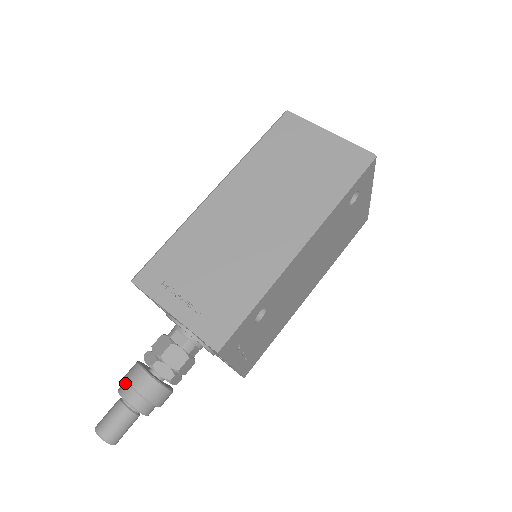
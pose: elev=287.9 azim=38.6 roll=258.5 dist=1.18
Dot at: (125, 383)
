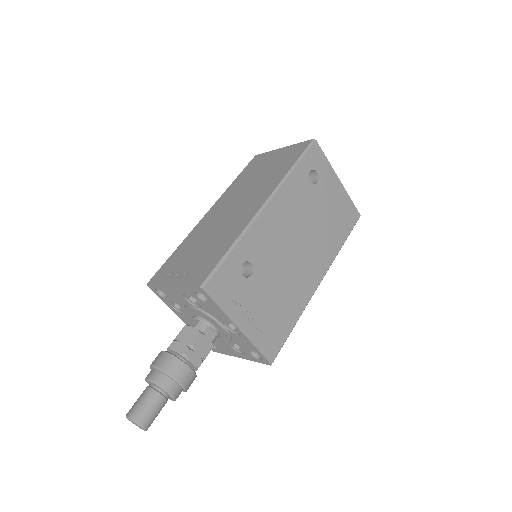
Dot at: occluded
